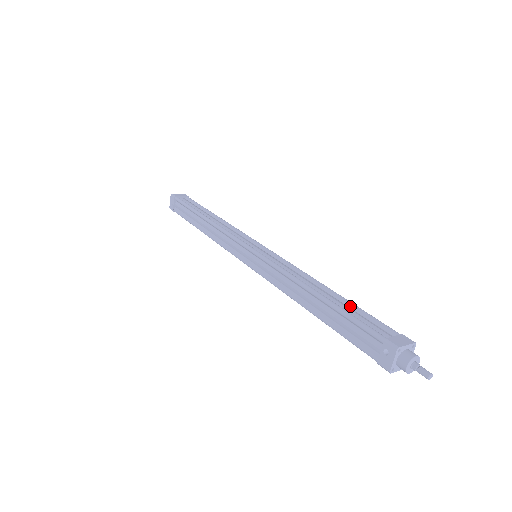
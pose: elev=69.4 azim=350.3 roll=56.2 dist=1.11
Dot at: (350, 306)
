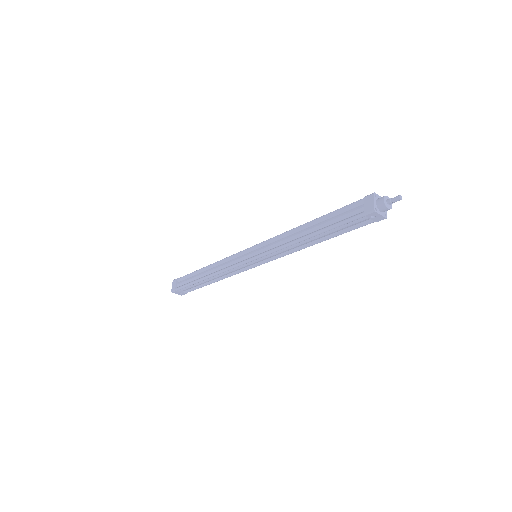
Dot at: (327, 218)
